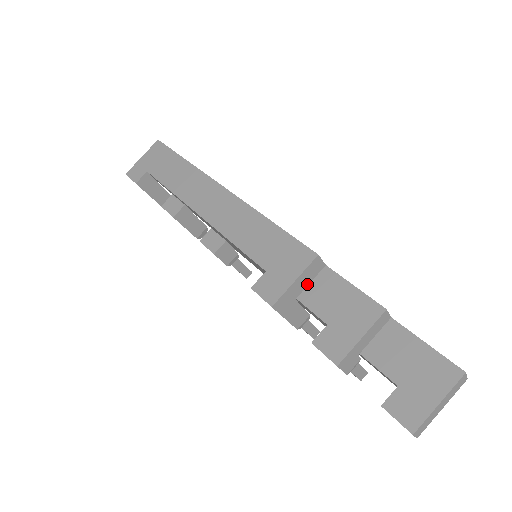
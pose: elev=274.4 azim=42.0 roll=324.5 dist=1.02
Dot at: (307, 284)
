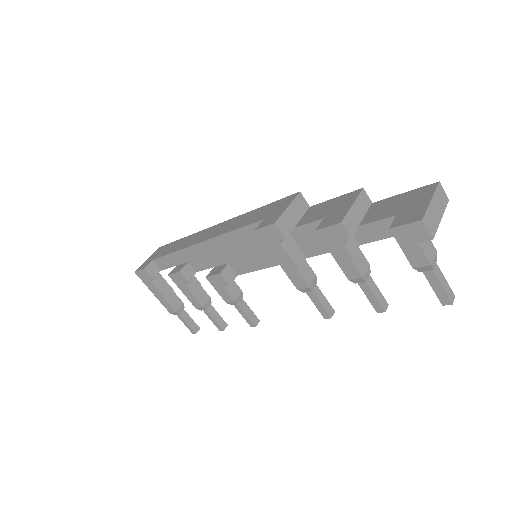
Dot at: (300, 218)
